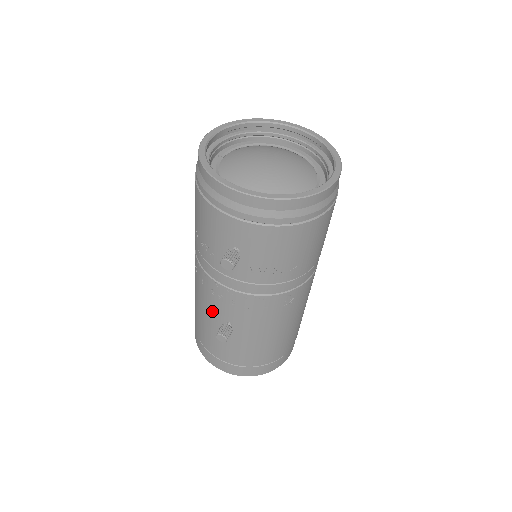
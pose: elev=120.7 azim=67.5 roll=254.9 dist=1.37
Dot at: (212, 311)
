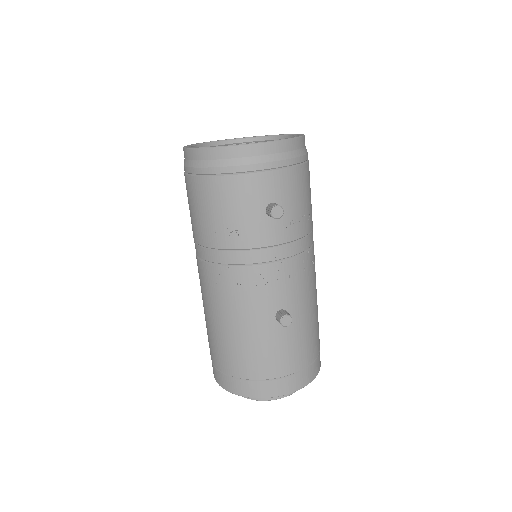
Dot at: (258, 311)
